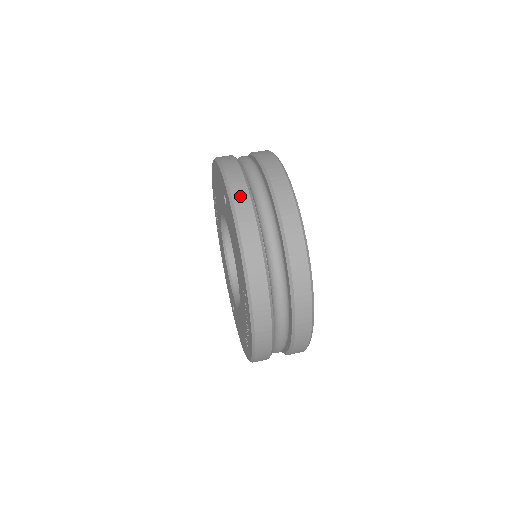
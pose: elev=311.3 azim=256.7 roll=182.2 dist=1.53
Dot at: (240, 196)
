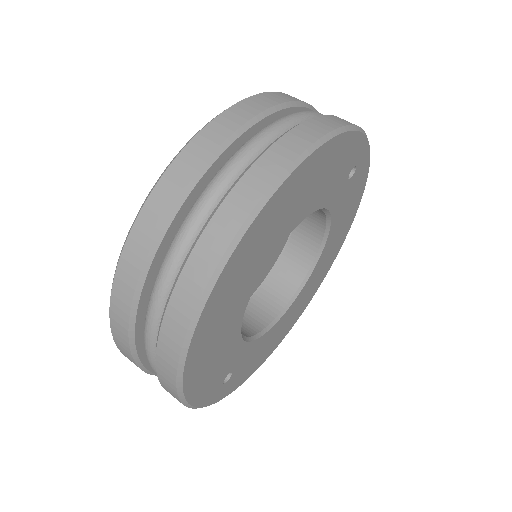
Dot at: (134, 250)
